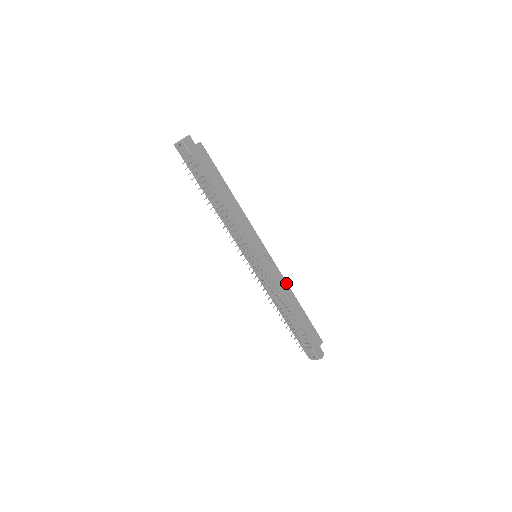
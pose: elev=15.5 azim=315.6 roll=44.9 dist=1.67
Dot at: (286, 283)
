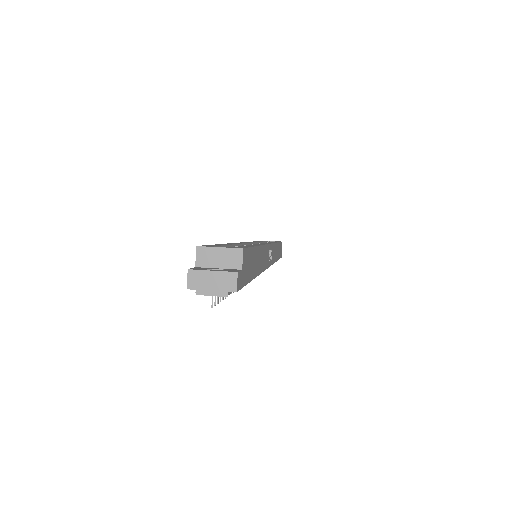
Dot at: (275, 244)
